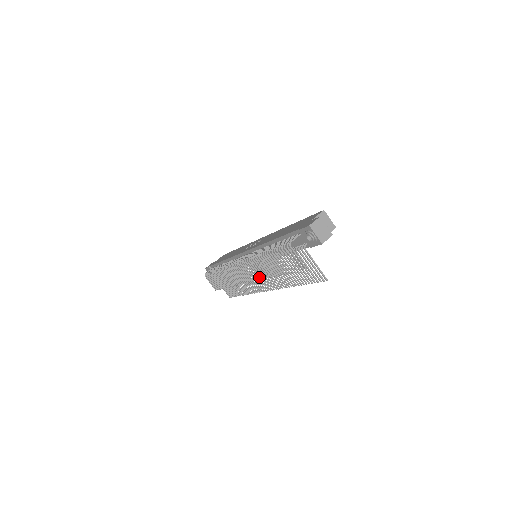
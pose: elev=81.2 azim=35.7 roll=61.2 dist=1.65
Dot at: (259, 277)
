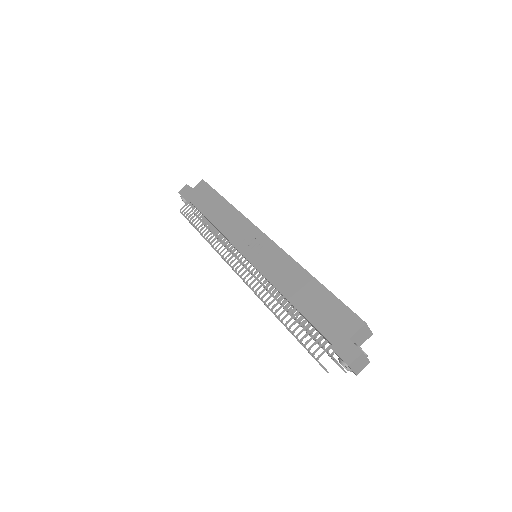
Dot at: occluded
